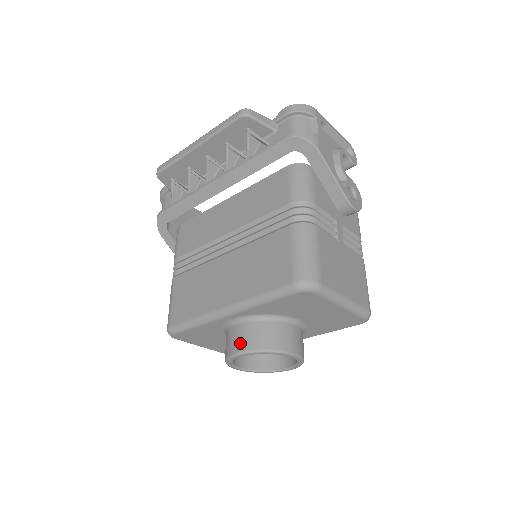
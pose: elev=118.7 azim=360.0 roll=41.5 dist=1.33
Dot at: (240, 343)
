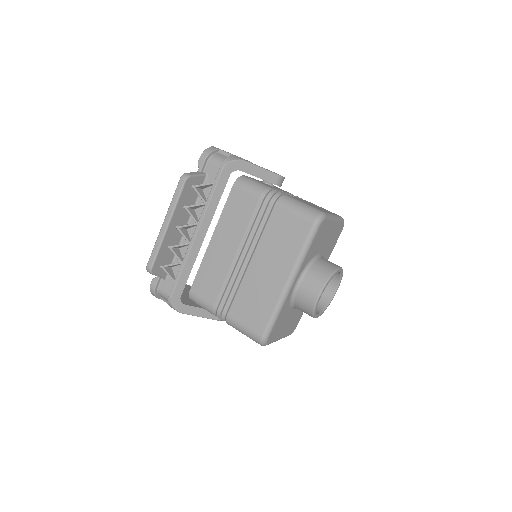
Dot at: (314, 290)
